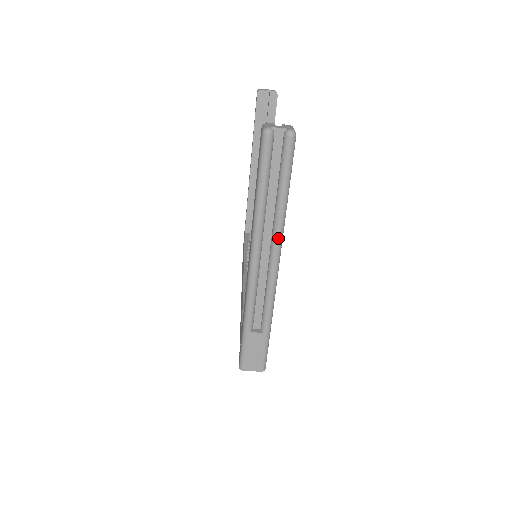
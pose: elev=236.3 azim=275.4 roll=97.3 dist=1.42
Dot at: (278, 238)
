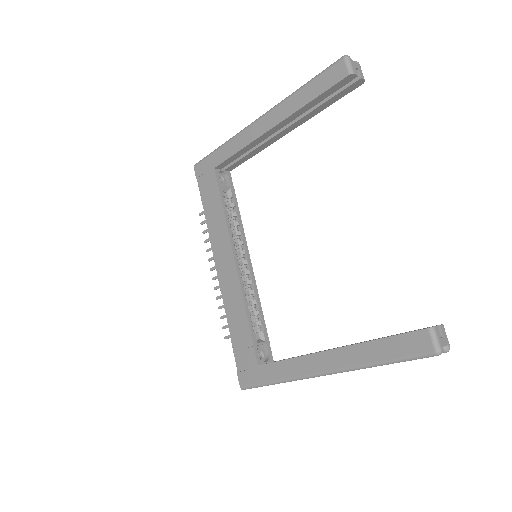
Dot at: occluded
